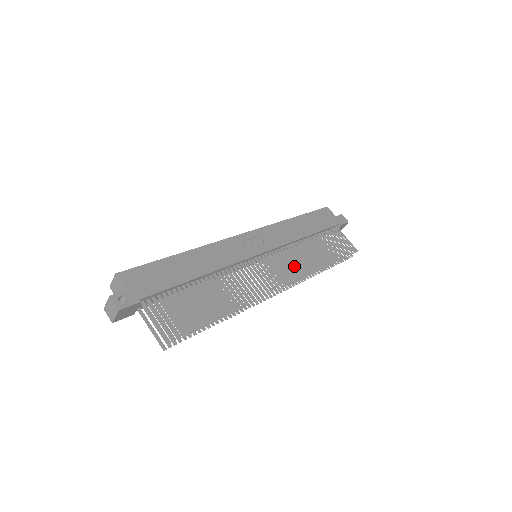
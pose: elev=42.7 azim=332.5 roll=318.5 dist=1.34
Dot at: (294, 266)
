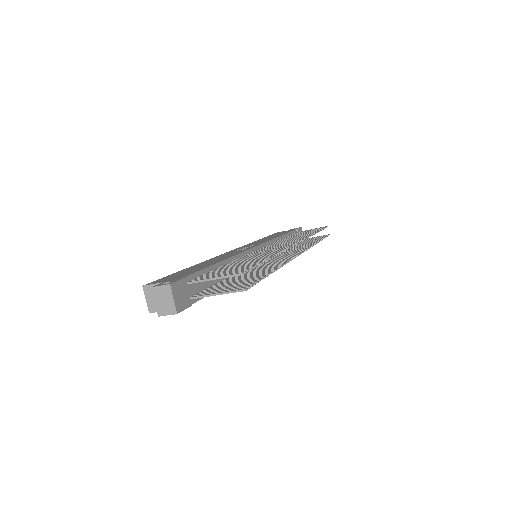
Dot at: (293, 249)
